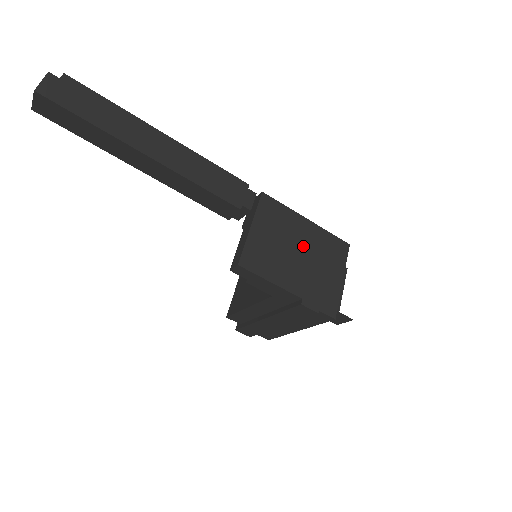
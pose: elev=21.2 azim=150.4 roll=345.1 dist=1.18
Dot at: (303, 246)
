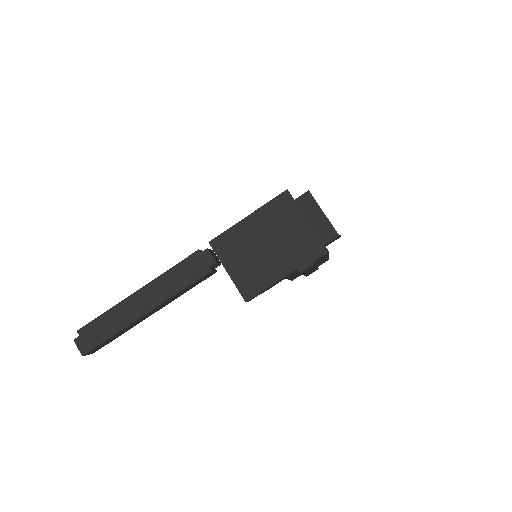
Dot at: (263, 237)
